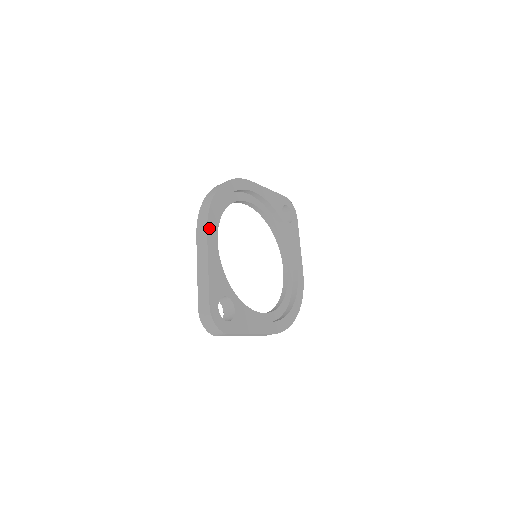
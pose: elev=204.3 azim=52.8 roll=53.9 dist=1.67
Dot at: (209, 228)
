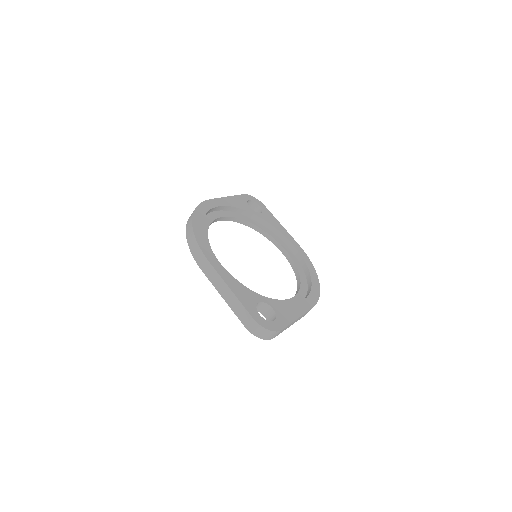
Dot at: (208, 257)
